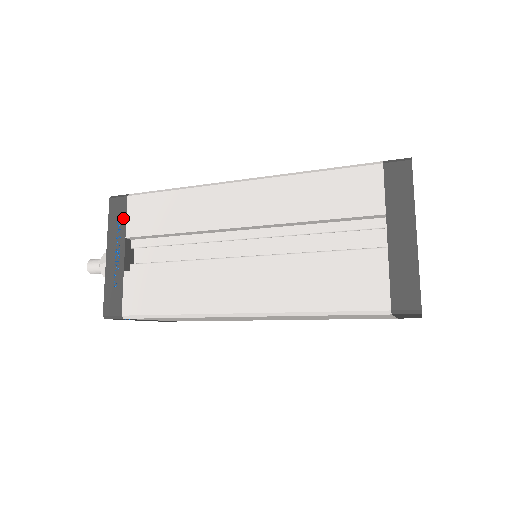
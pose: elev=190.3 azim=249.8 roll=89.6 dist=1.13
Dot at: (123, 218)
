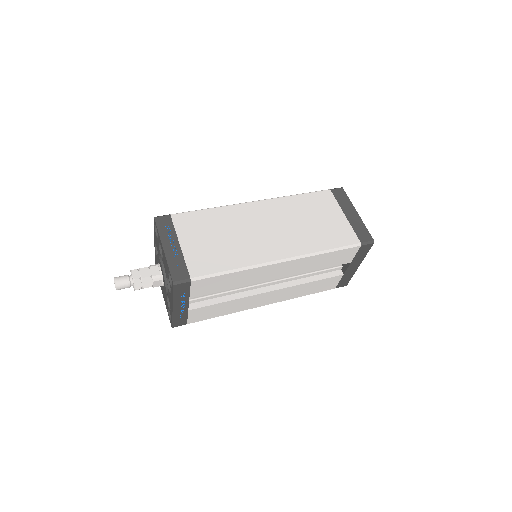
Dot at: (187, 292)
